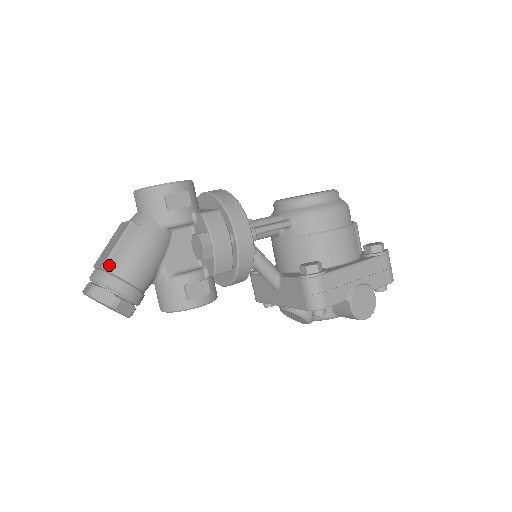
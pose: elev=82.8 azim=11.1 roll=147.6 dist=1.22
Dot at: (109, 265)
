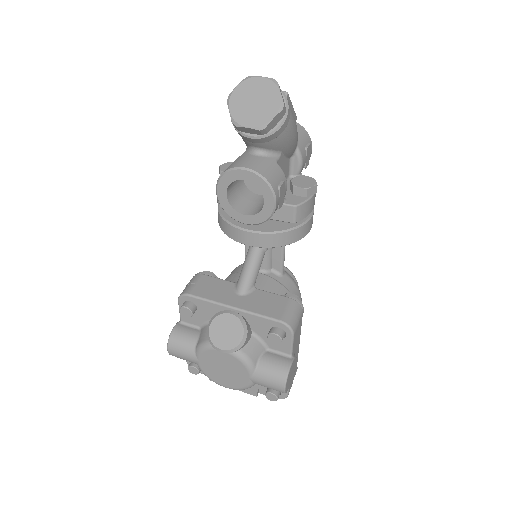
Dot at: (288, 99)
